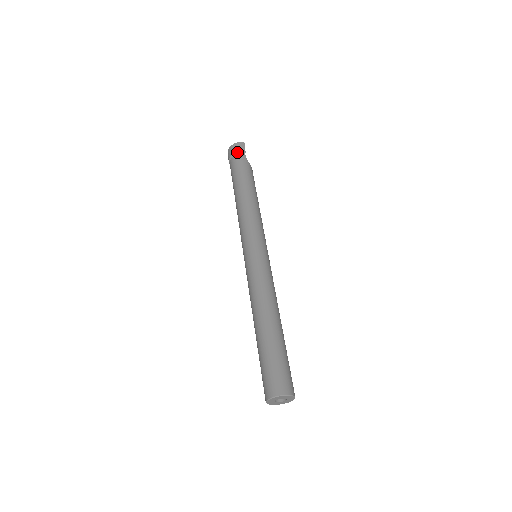
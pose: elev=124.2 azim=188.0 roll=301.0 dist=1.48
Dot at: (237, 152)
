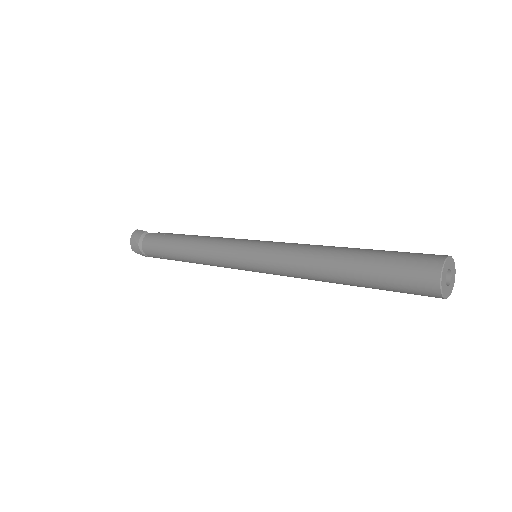
Dot at: (140, 239)
